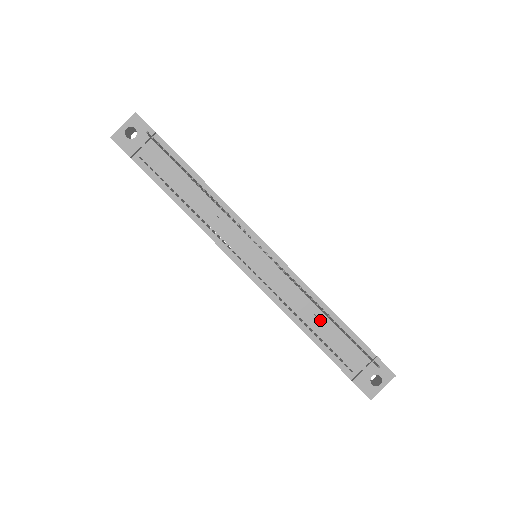
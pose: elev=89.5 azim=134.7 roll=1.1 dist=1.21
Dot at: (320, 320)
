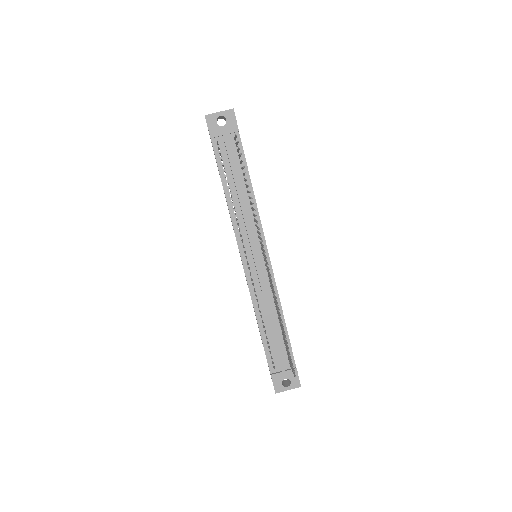
Dot at: (274, 324)
